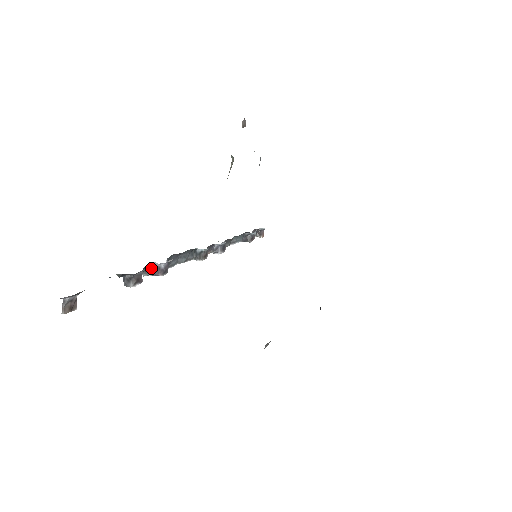
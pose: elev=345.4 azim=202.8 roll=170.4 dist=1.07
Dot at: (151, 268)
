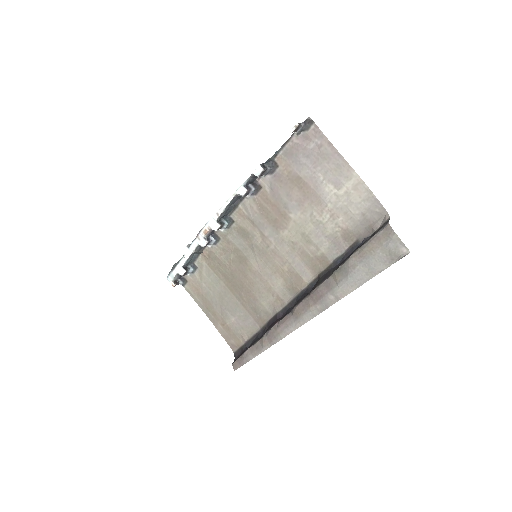
Dot at: (248, 183)
